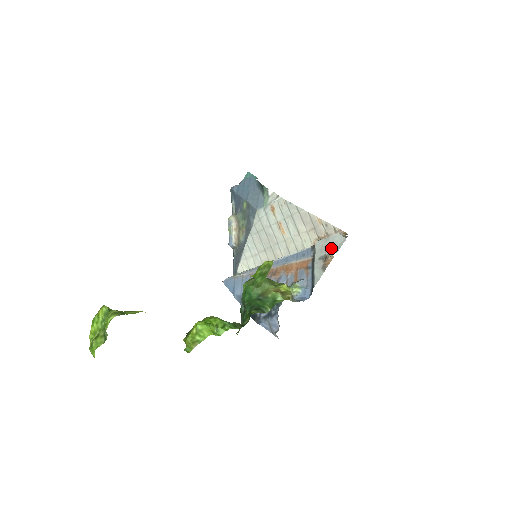
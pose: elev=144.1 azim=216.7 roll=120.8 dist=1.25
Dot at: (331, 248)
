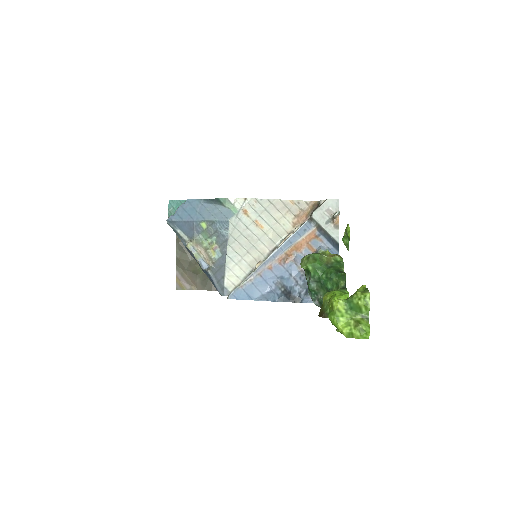
Dot at: (331, 211)
